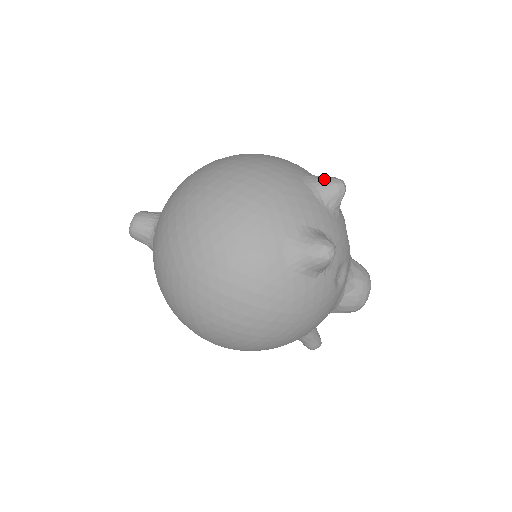
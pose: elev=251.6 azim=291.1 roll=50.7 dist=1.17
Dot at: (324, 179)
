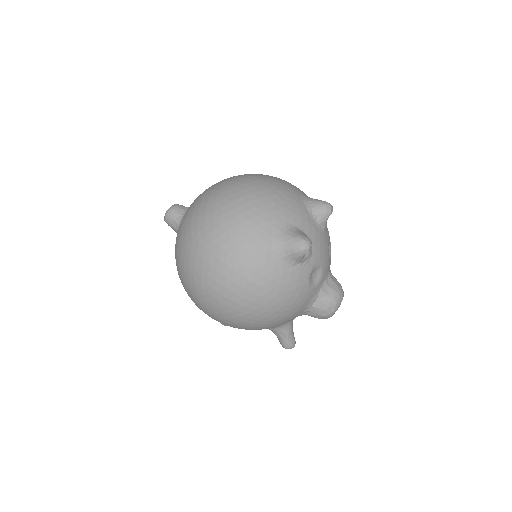
Dot at: (317, 200)
